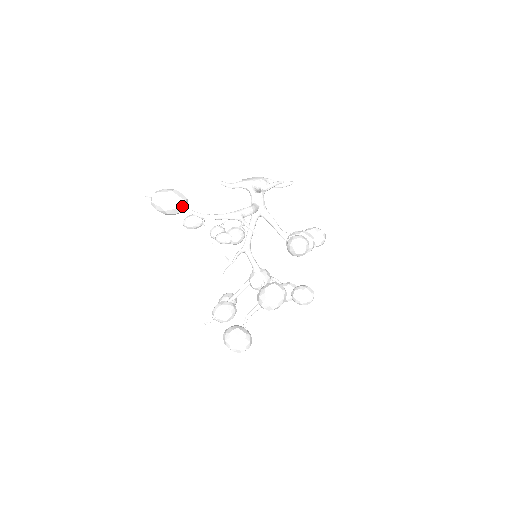
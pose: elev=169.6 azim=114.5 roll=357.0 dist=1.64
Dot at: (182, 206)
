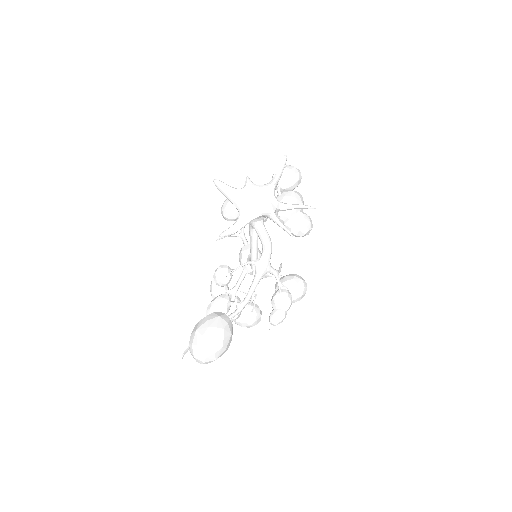
Dot at: occluded
